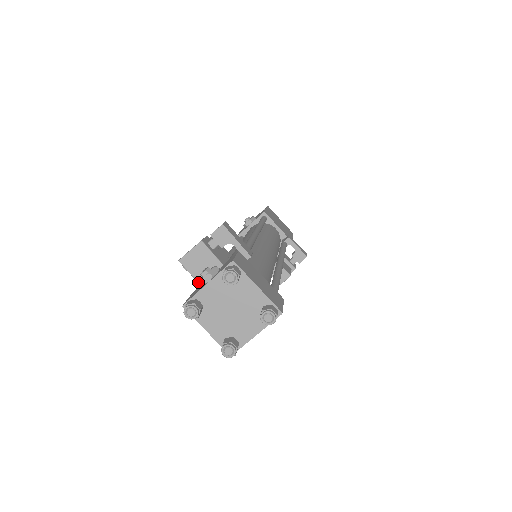
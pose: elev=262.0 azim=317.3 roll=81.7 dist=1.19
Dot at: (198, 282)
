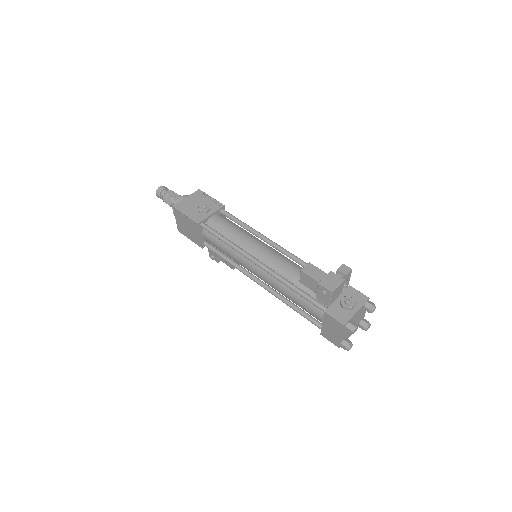
Dot at: (330, 304)
